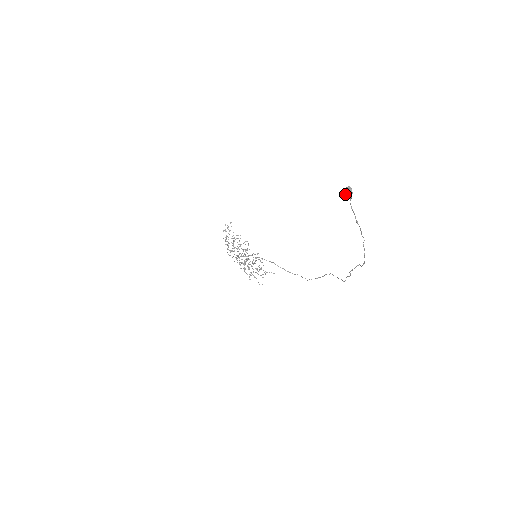
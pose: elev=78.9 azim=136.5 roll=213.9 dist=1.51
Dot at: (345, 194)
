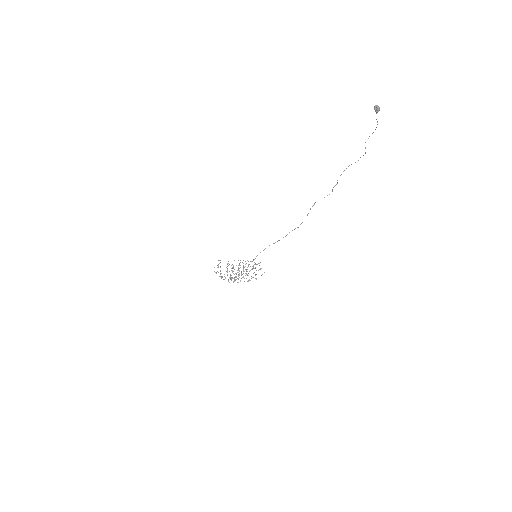
Dot at: (378, 110)
